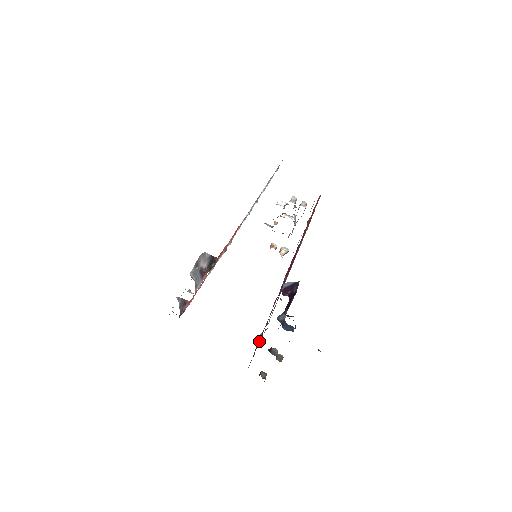
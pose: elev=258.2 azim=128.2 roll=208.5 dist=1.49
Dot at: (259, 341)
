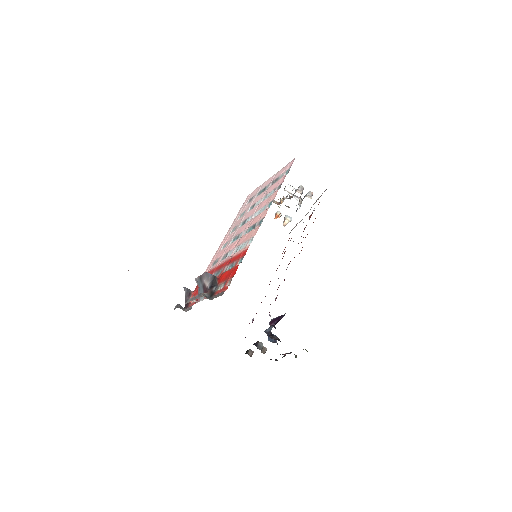
Dot at: occluded
